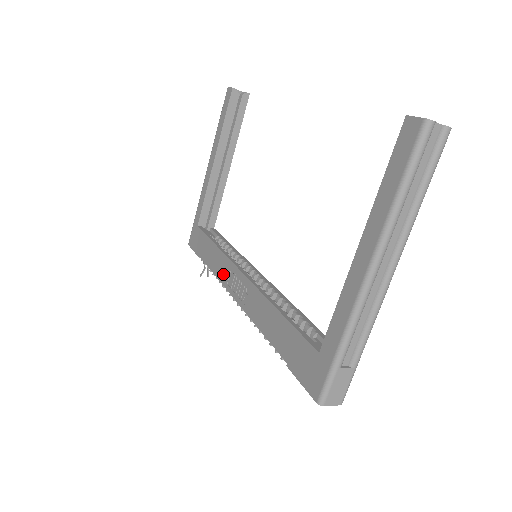
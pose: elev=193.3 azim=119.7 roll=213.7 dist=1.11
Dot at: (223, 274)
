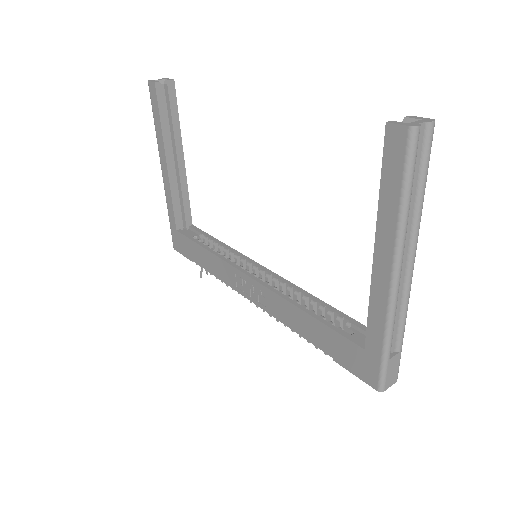
Dot at: (228, 278)
